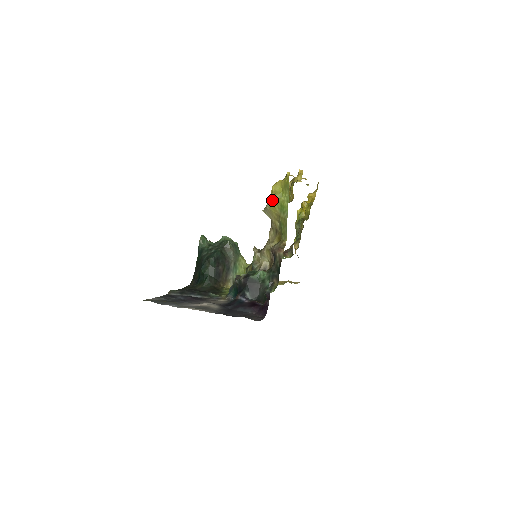
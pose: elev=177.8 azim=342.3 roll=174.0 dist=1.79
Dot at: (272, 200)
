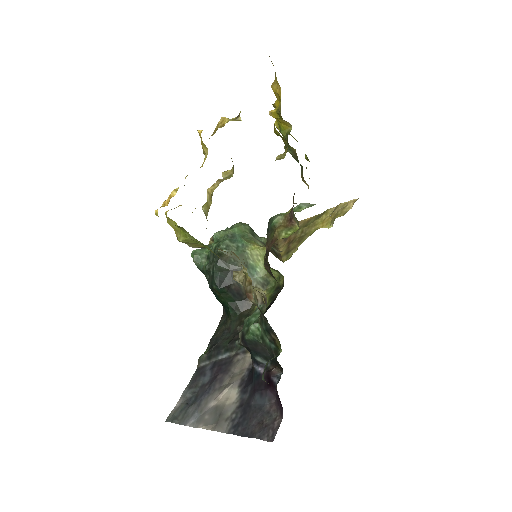
Dot at: (183, 242)
